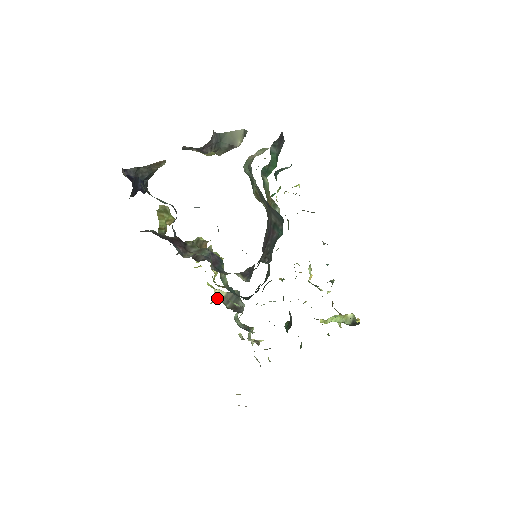
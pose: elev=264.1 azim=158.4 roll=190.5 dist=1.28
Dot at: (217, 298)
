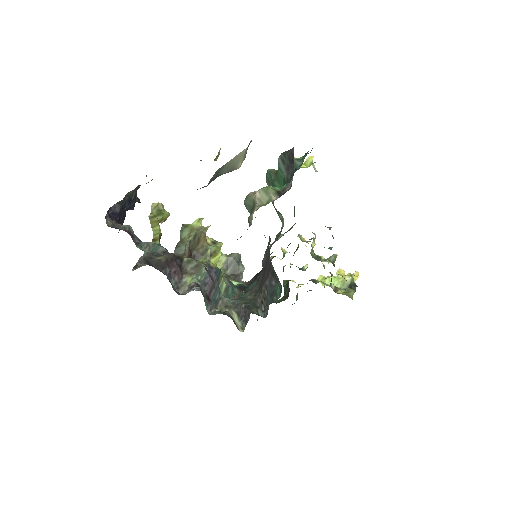
Dot at: (217, 265)
